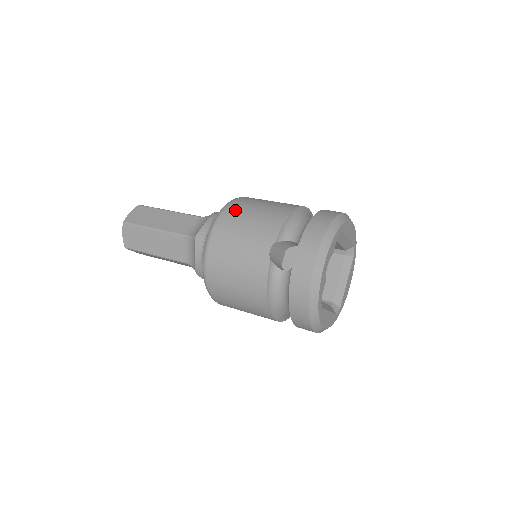
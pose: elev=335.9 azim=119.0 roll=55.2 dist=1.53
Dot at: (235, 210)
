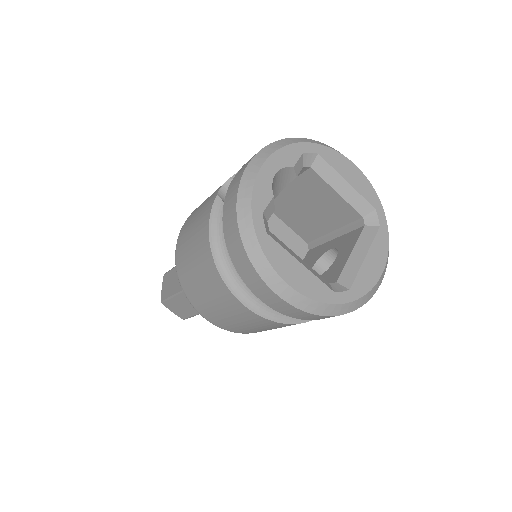
Dot at: occluded
